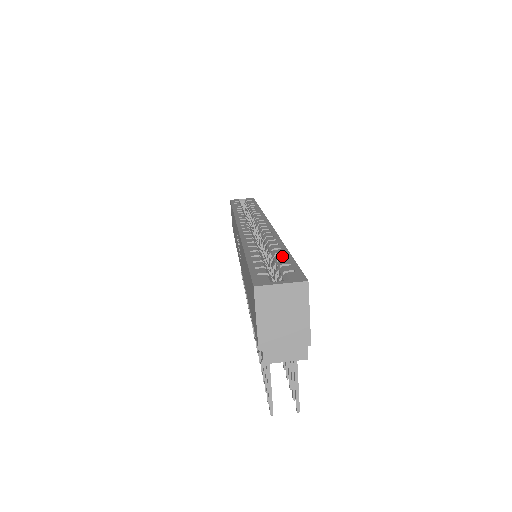
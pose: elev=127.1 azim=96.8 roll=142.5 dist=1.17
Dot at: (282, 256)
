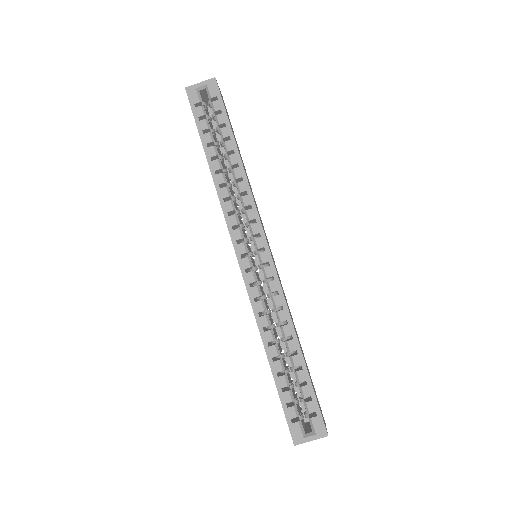
Dot at: (302, 377)
